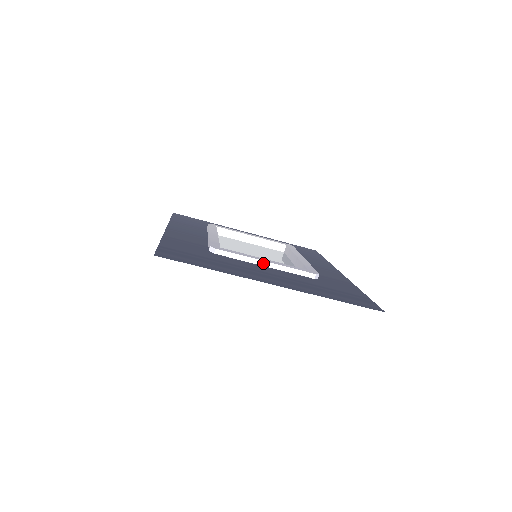
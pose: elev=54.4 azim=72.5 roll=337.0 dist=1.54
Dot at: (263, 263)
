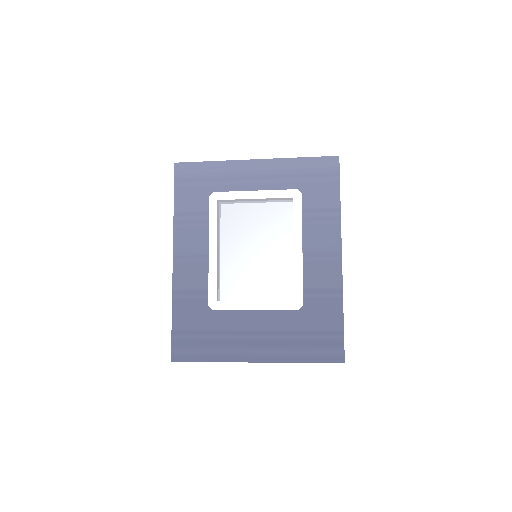
Dot at: (253, 310)
